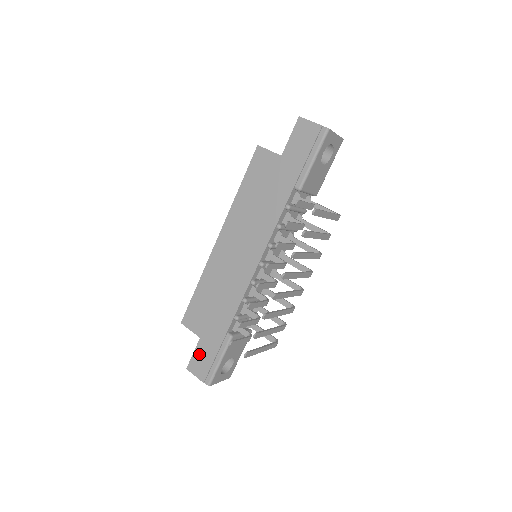
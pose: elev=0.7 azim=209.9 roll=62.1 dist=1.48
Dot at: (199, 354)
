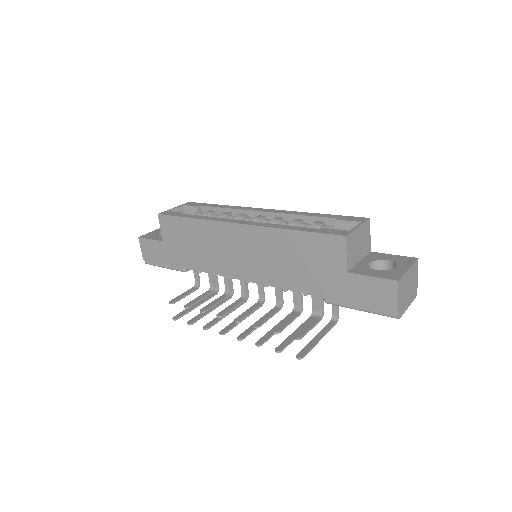
Dot at: (154, 246)
